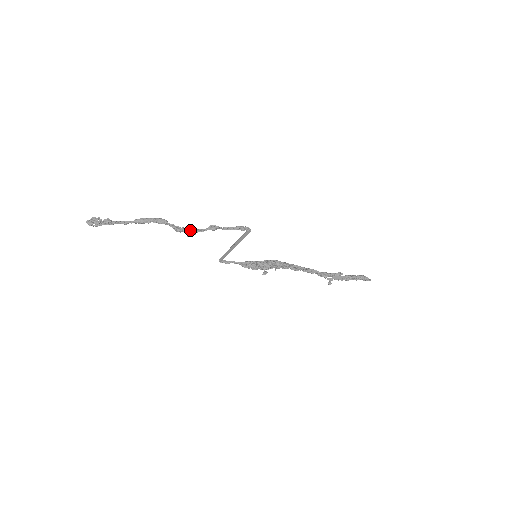
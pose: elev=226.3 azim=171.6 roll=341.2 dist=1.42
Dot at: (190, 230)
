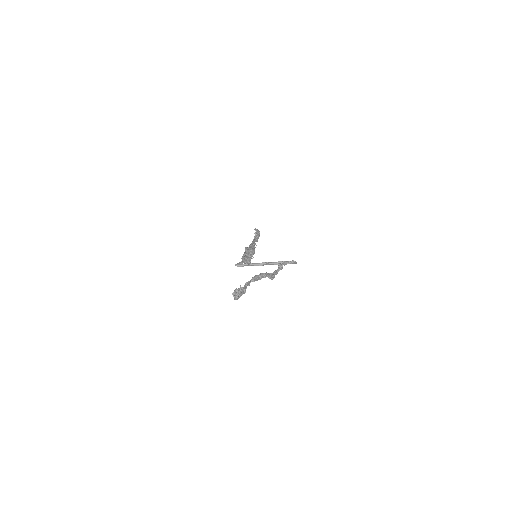
Dot at: (275, 274)
